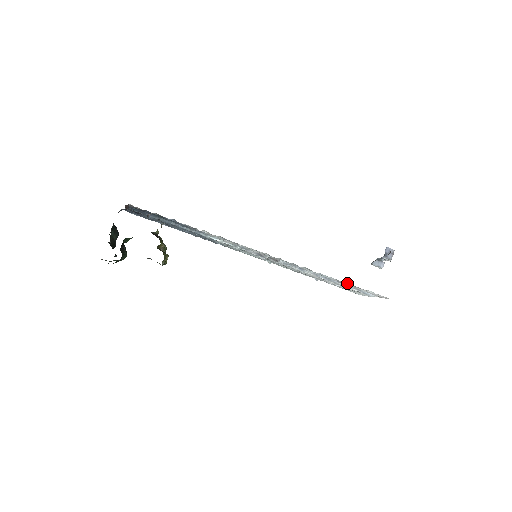
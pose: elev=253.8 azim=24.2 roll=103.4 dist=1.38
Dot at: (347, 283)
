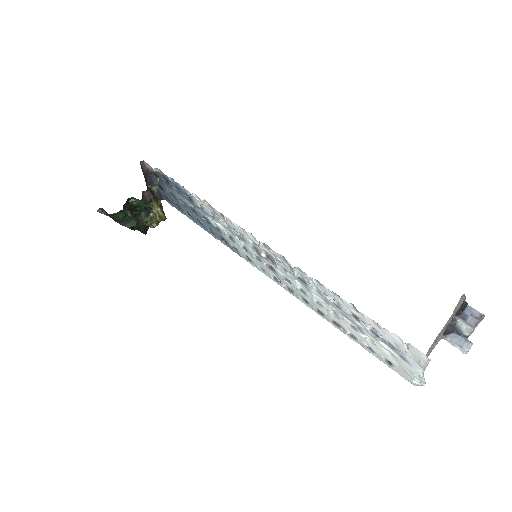
Dot at: (354, 306)
